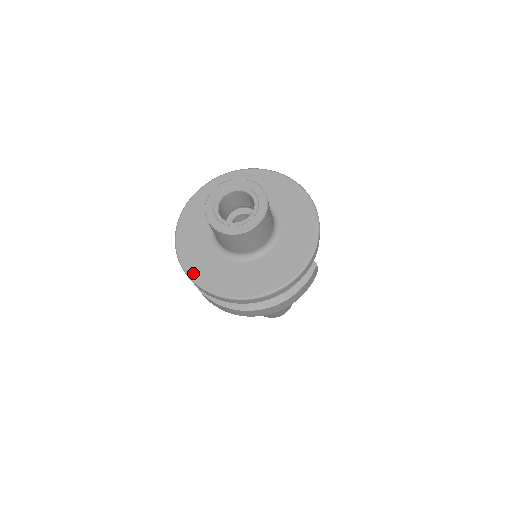
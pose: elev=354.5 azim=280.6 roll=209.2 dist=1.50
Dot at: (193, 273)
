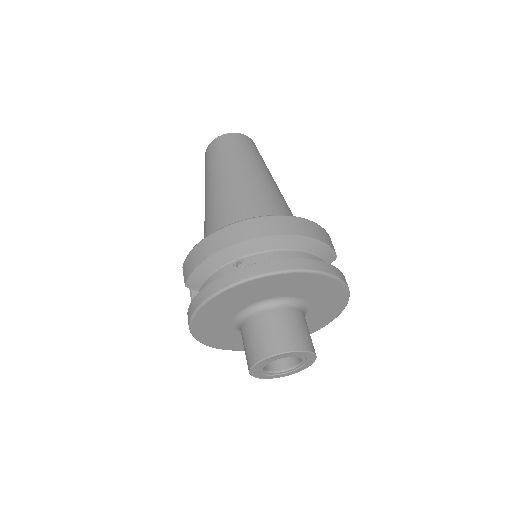
Dot at: (225, 348)
